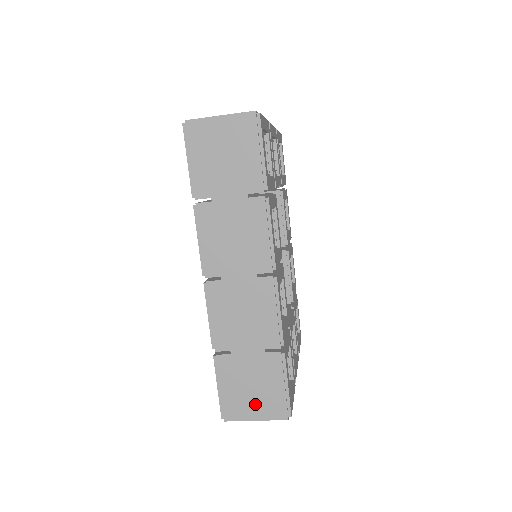
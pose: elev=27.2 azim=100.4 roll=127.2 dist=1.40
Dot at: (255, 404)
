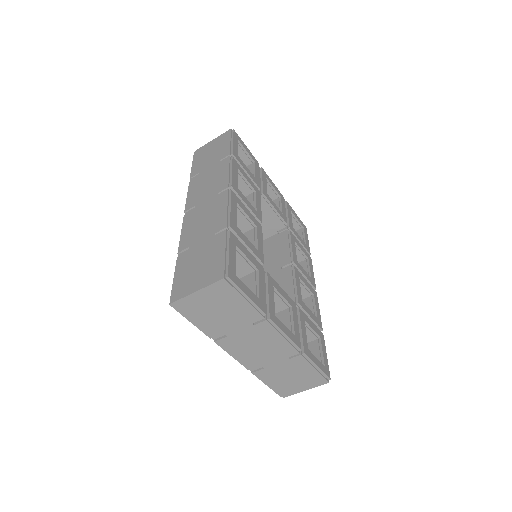
Dot at: (199, 277)
